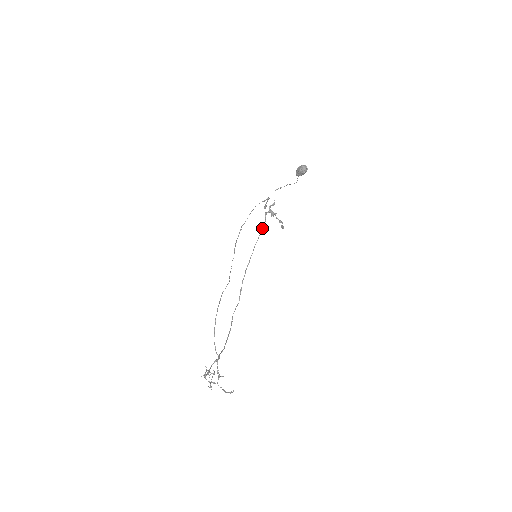
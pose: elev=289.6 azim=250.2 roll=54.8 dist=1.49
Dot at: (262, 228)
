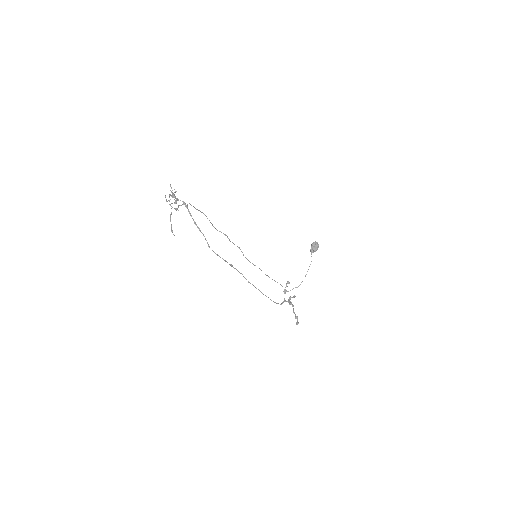
Dot at: (276, 303)
